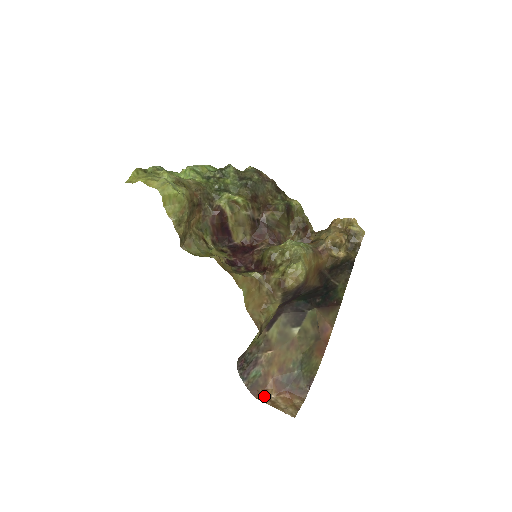
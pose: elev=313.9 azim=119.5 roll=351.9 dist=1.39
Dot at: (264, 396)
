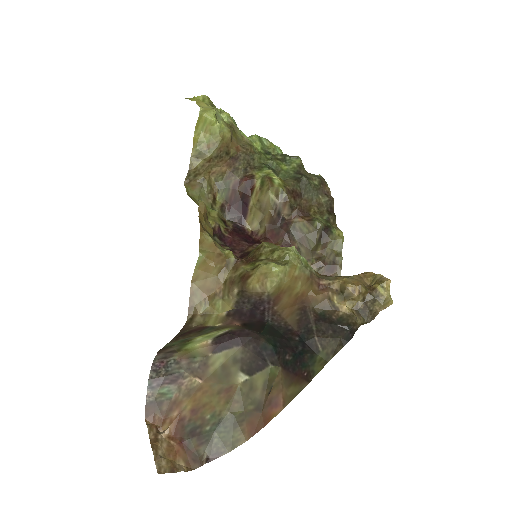
Dot at: (155, 426)
